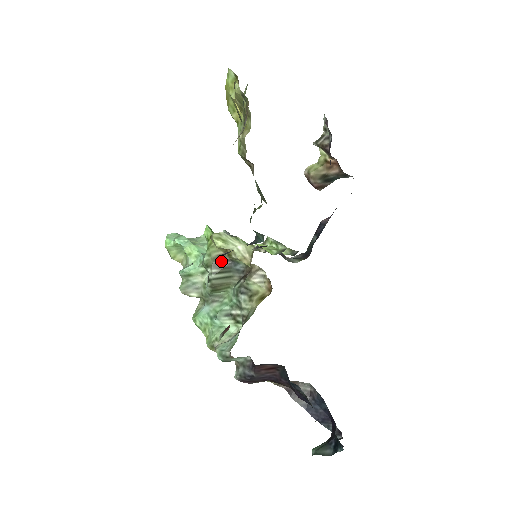
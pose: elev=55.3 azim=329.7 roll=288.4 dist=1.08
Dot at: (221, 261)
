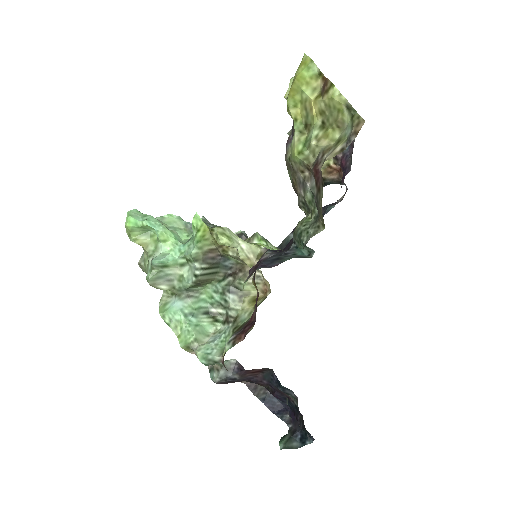
Dot at: (211, 256)
